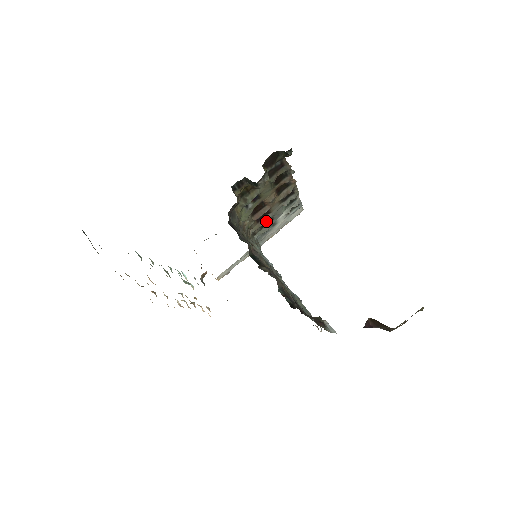
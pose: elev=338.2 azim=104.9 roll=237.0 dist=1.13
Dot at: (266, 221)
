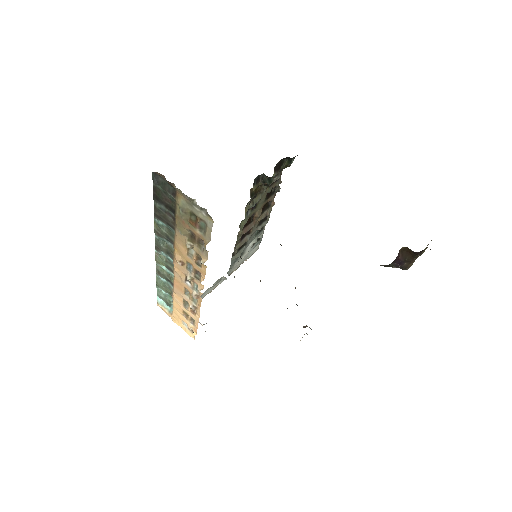
Dot at: (246, 241)
